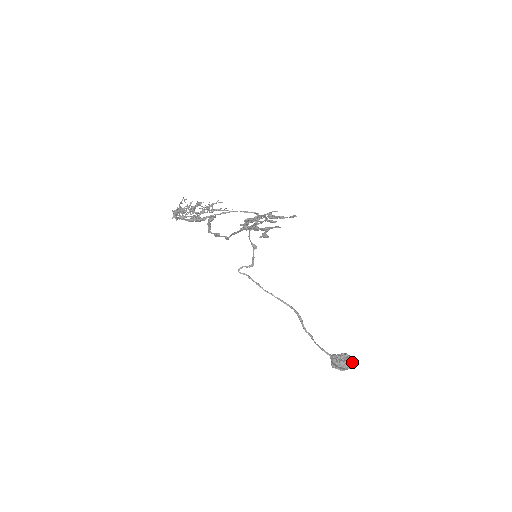
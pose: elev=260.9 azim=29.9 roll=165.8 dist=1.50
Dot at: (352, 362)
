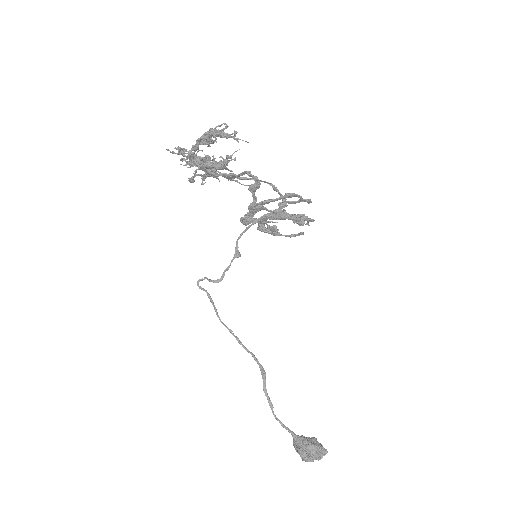
Dot at: (325, 449)
